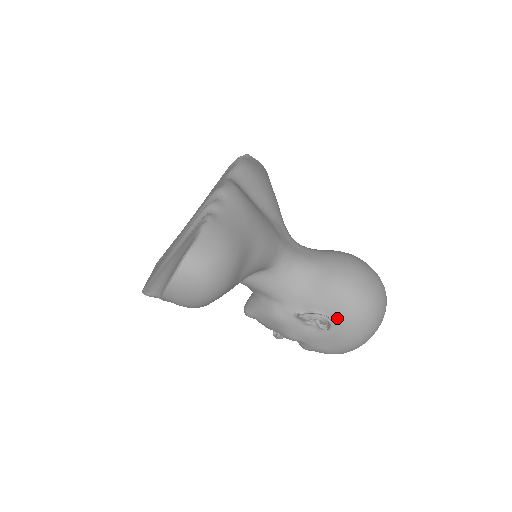
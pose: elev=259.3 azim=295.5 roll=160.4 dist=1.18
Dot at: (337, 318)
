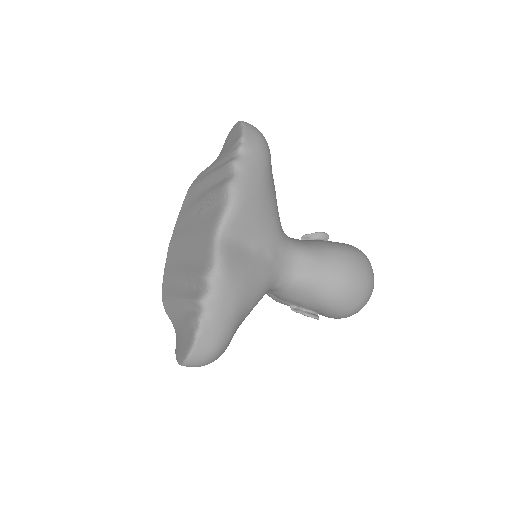
Dot at: (323, 314)
